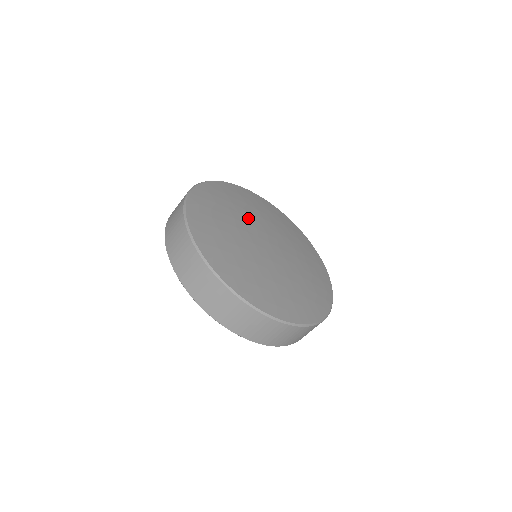
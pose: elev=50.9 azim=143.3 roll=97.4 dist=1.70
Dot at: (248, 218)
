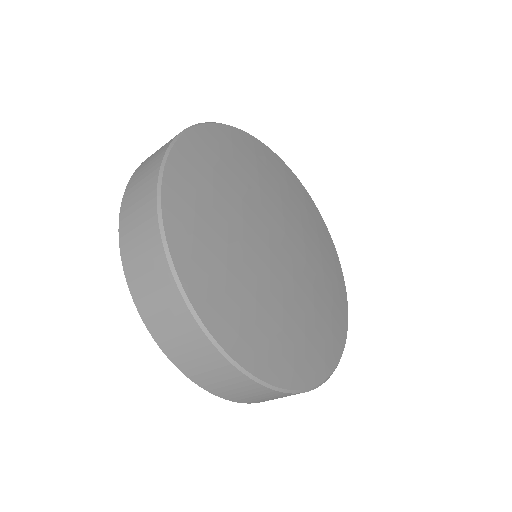
Dot at: (269, 199)
